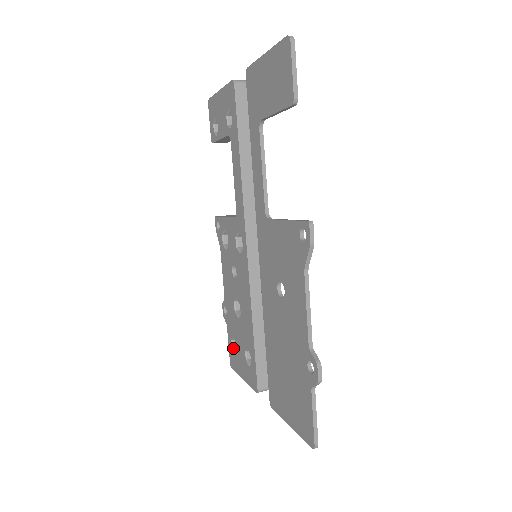
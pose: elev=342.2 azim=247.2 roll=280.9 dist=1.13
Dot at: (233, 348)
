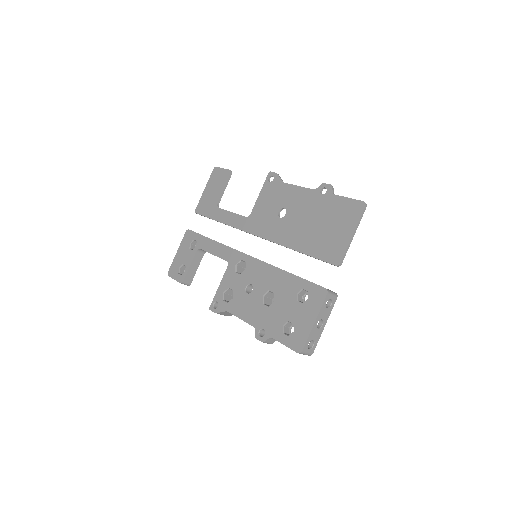
Dot at: (289, 335)
